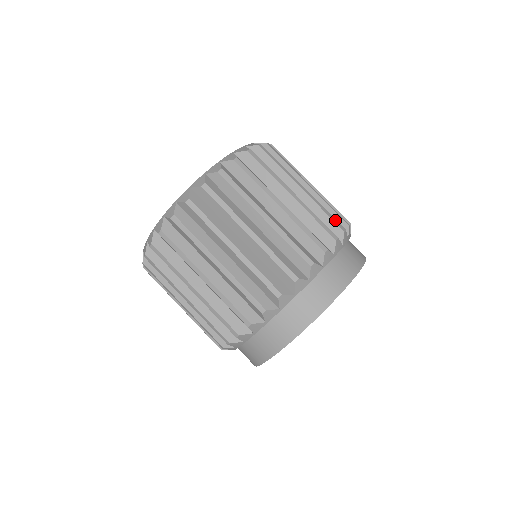
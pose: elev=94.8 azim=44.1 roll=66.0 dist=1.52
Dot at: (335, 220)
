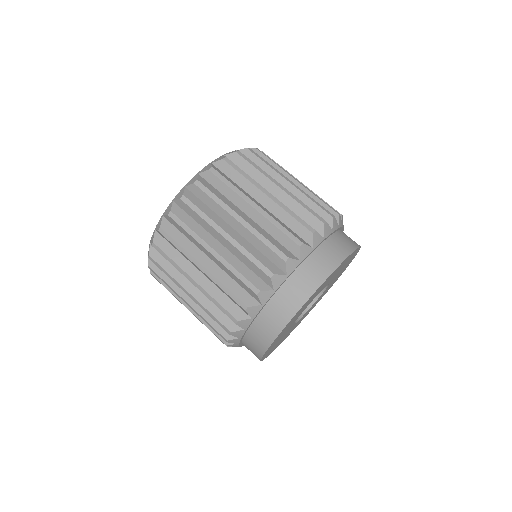
Dot at: (290, 235)
